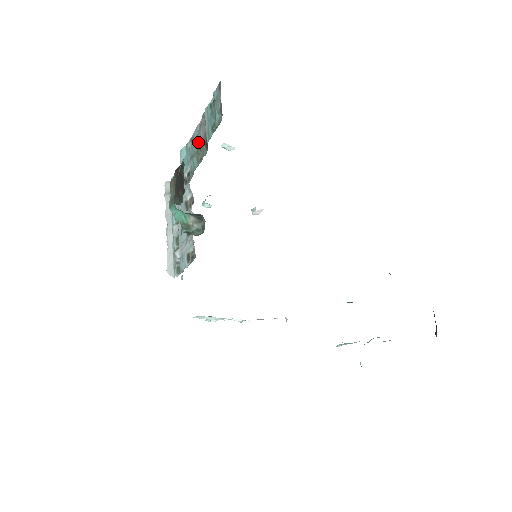
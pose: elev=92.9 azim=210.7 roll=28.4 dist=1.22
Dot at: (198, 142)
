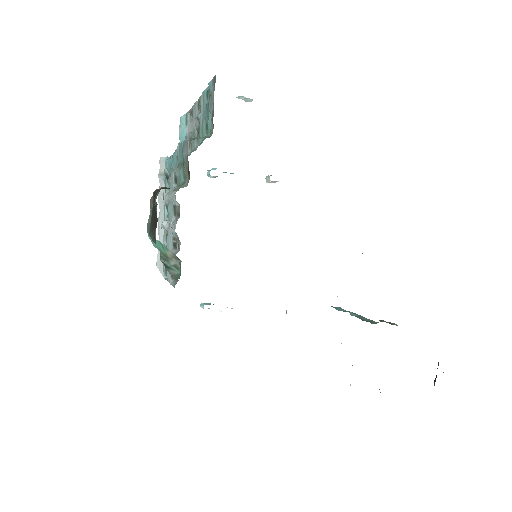
Dot at: (183, 157)
